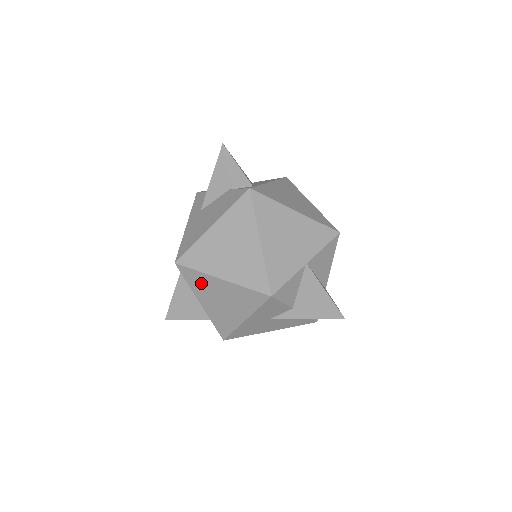
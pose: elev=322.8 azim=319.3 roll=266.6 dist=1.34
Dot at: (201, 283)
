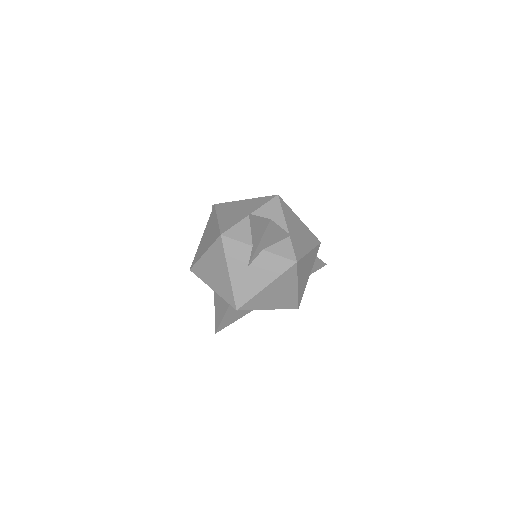
Dot at: (203, 270)
